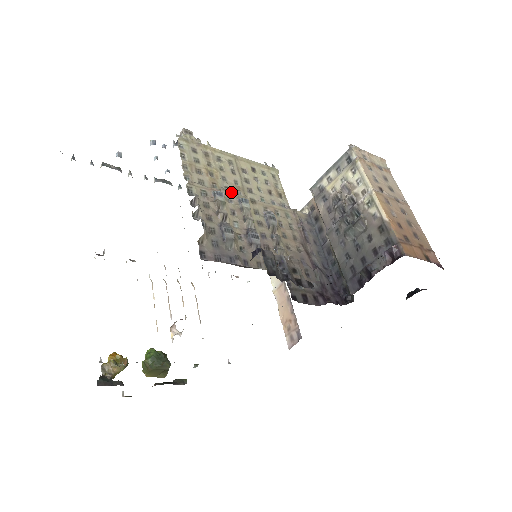
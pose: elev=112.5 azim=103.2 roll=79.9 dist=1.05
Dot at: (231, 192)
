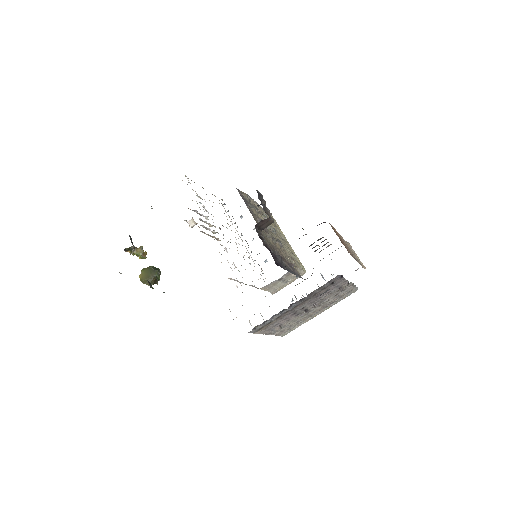
Dot at: occluded
